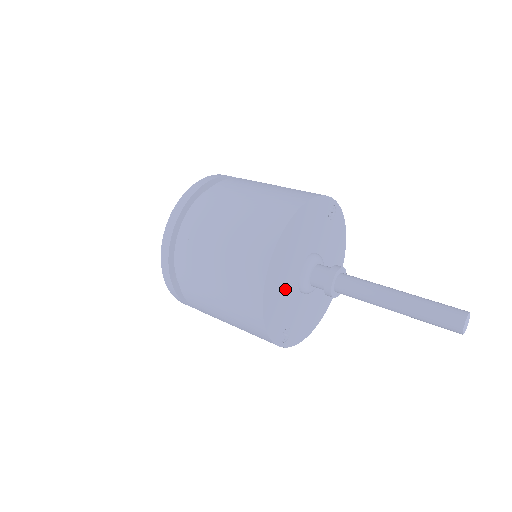
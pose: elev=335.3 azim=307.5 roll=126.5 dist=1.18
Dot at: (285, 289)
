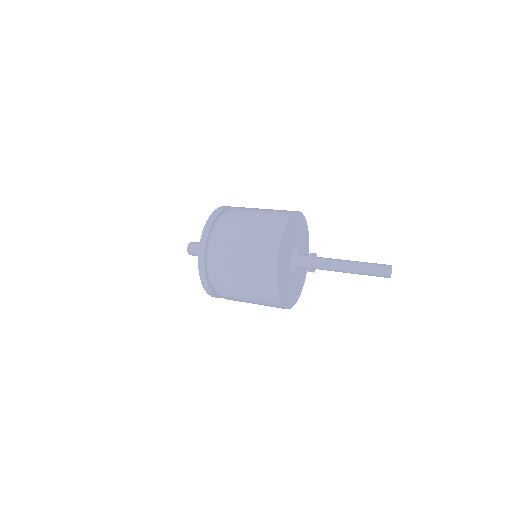
Dot at: (285, 265)
